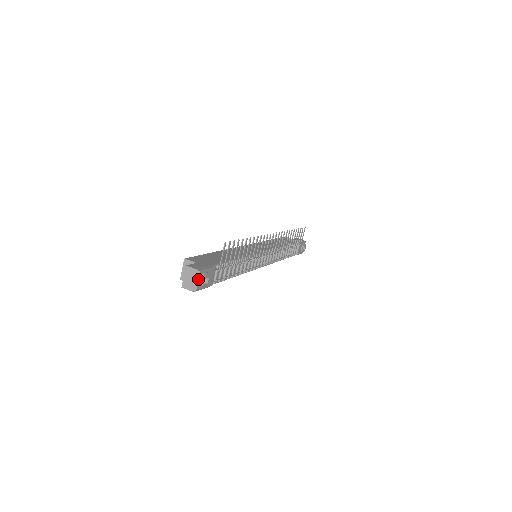
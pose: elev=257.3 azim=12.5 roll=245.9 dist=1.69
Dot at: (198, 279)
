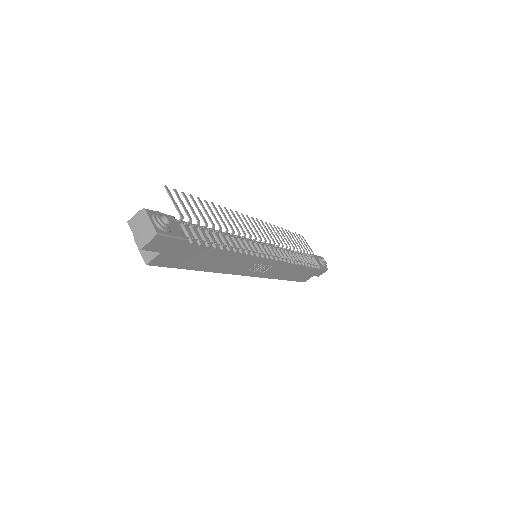
Dot at: (148, 218)
